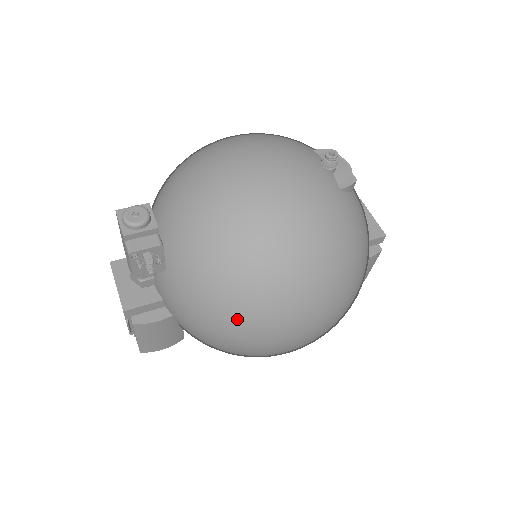
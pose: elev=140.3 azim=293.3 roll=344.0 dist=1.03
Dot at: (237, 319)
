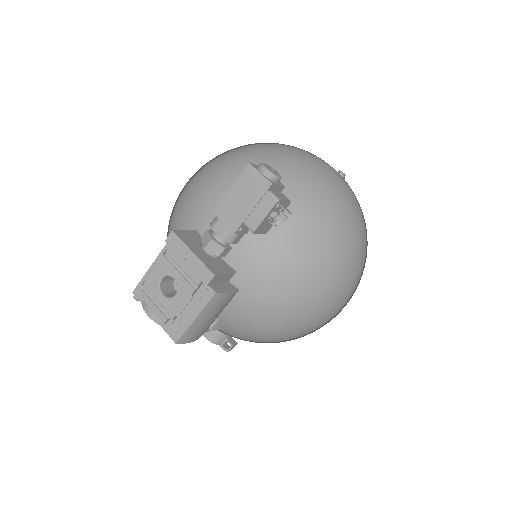
Dot at: (325, 280)
